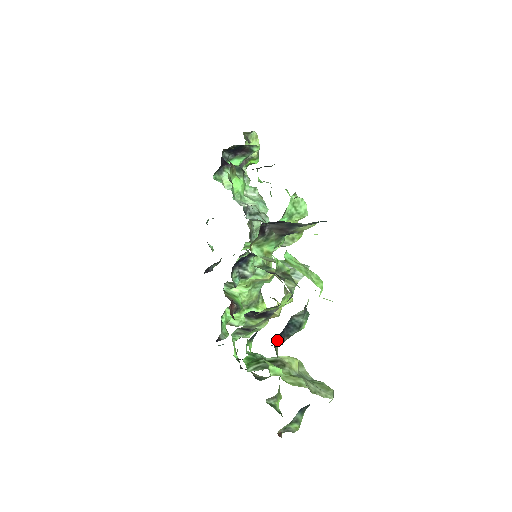
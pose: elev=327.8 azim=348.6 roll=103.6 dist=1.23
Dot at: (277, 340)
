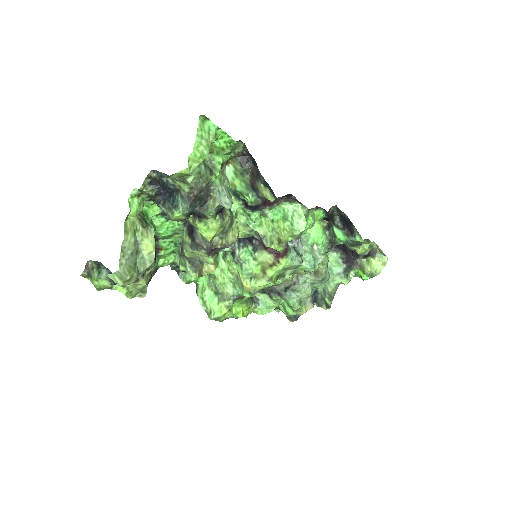
Dot at: (156, 186)
